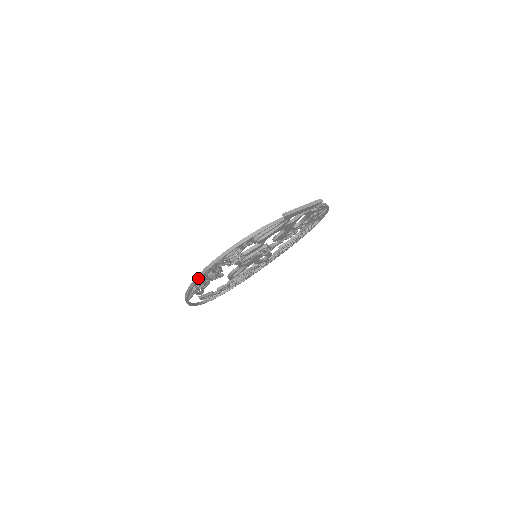
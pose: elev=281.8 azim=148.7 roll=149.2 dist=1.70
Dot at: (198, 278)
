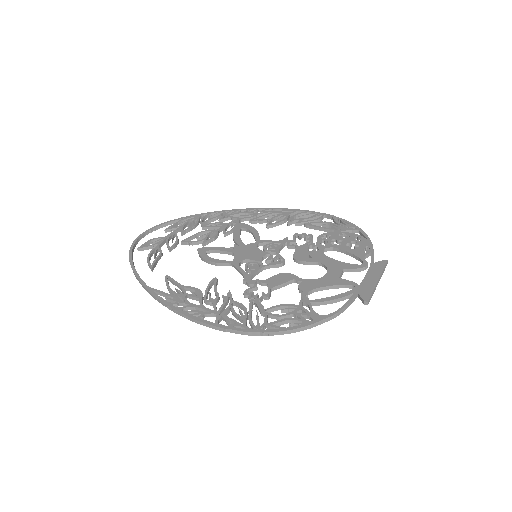
Dot at: (221, 330)
